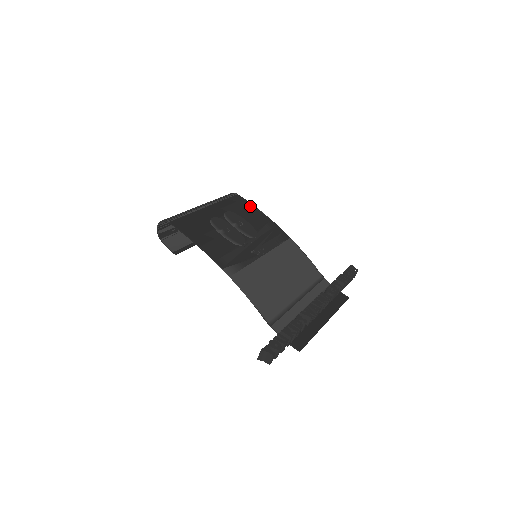
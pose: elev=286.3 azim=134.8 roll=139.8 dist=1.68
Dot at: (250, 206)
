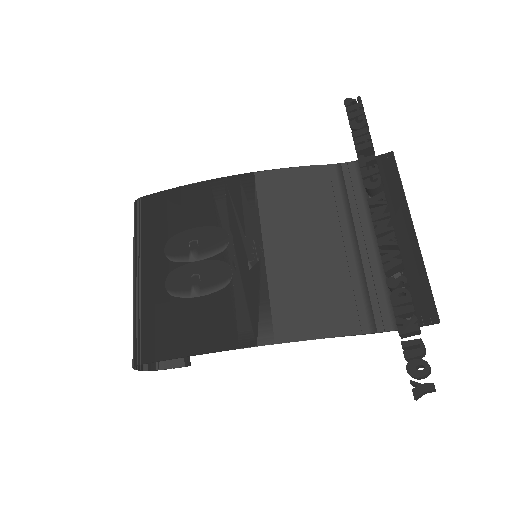
Dot at: (171, 196)
